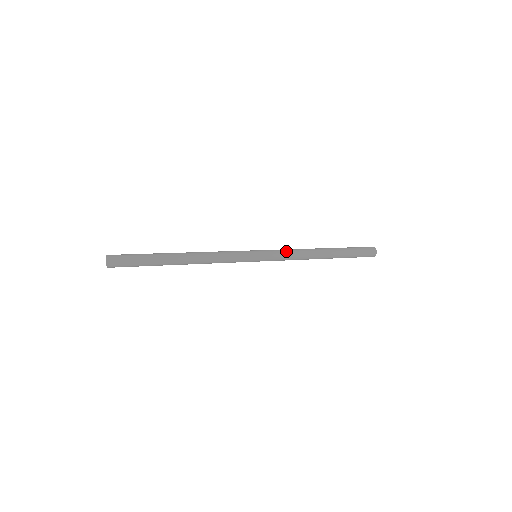
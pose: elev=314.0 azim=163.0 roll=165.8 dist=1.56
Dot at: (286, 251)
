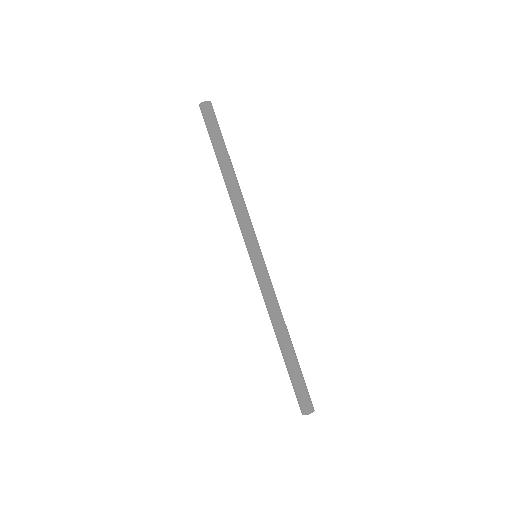
Dot at: occluded
